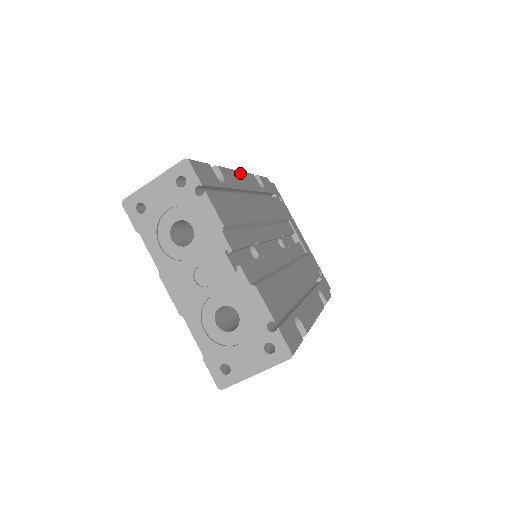
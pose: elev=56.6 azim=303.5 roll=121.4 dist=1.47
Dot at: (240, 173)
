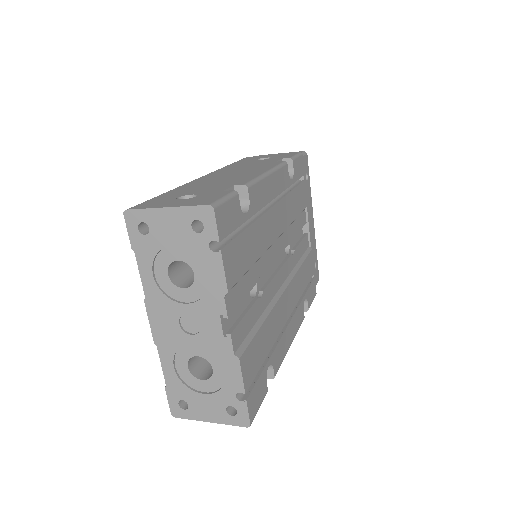
Dot at: (272, 175)
